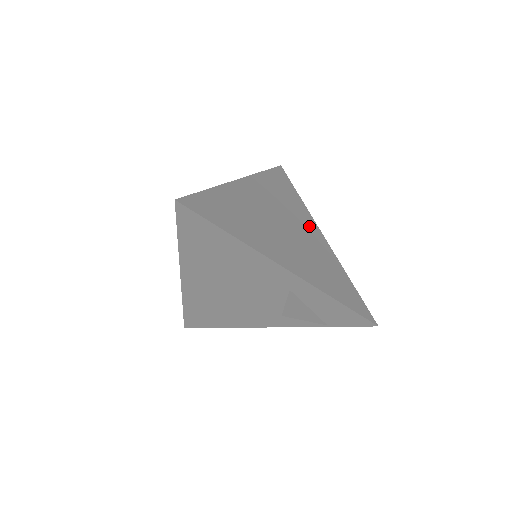
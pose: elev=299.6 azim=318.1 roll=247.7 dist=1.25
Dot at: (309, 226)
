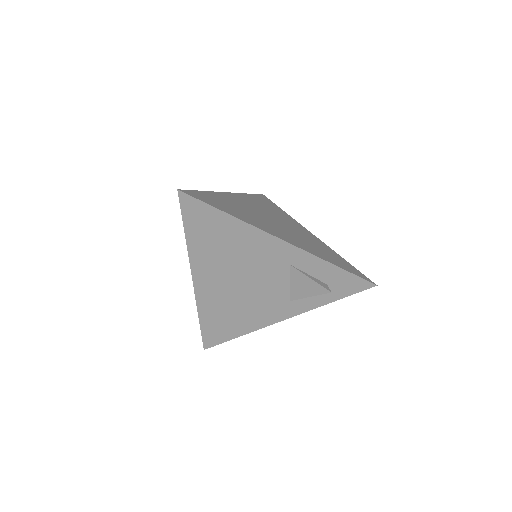
Dot at: (297, 226)
